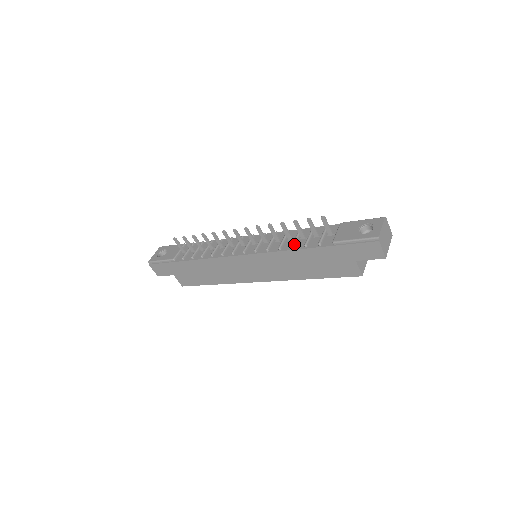
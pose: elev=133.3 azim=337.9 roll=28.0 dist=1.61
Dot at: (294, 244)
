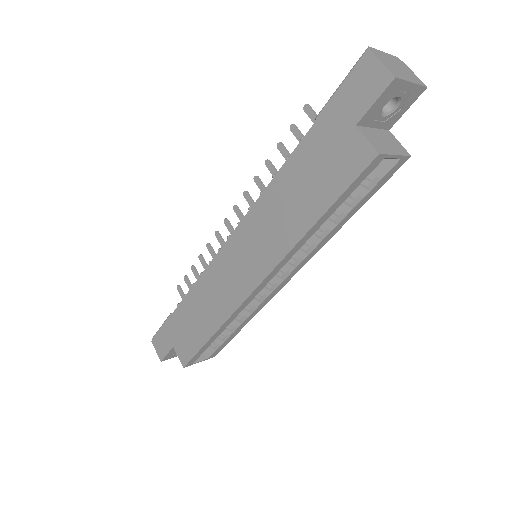
Dot at: occluded
